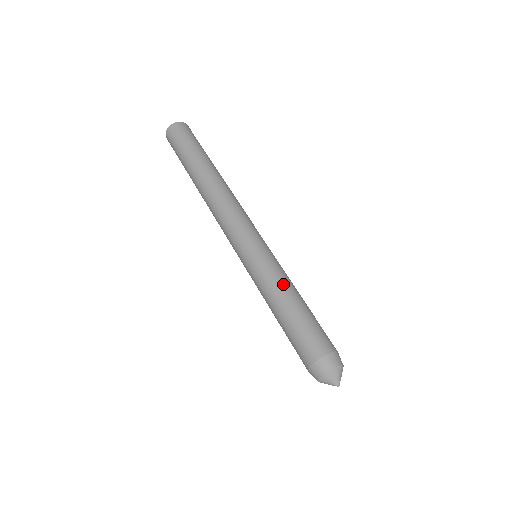
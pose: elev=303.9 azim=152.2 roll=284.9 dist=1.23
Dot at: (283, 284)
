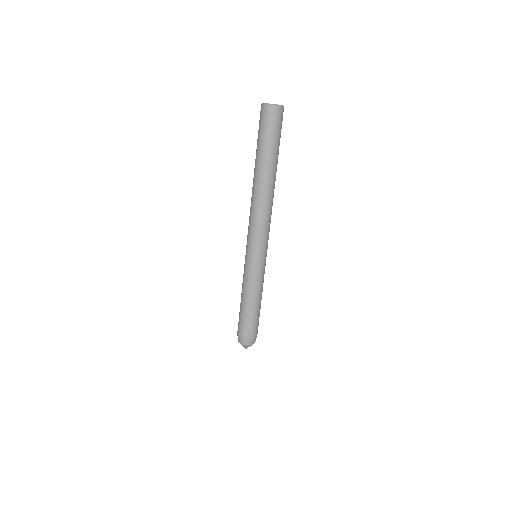
Dot at: (259, 291)
